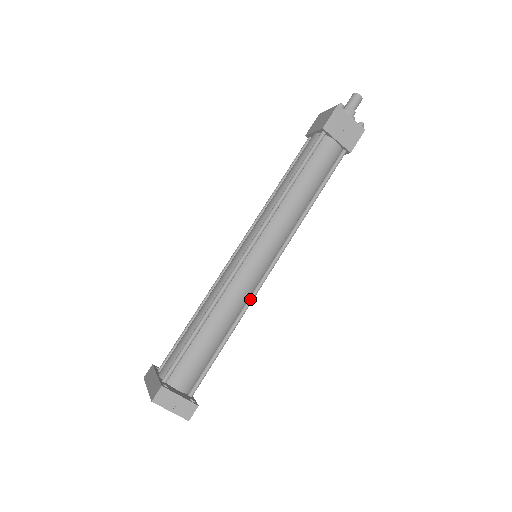
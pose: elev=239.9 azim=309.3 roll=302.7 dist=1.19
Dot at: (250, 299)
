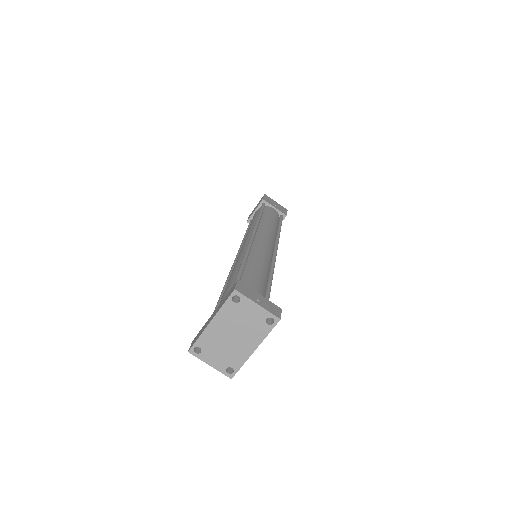
Dot at: (272, 266)
